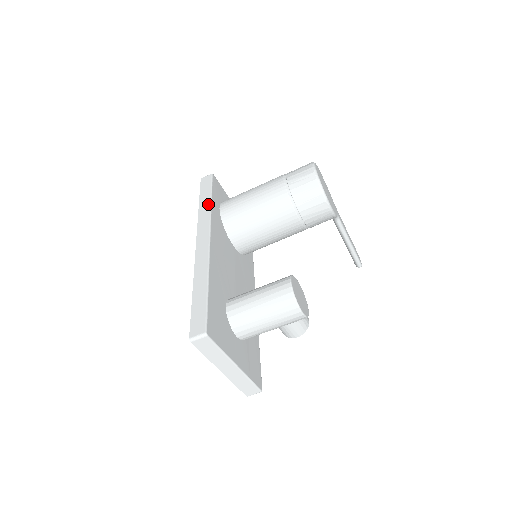
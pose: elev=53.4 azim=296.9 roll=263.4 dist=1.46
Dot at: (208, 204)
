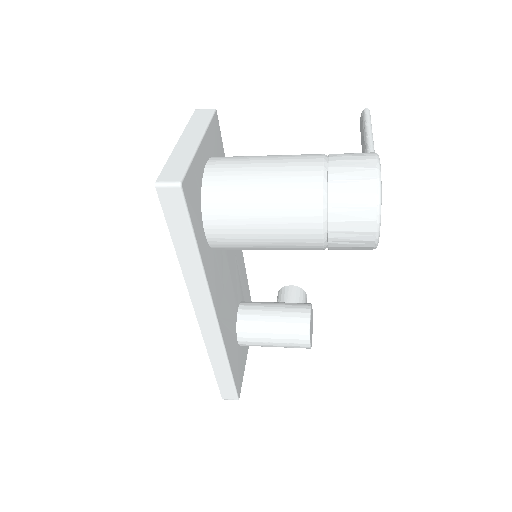
Dot at: (196, 263)
